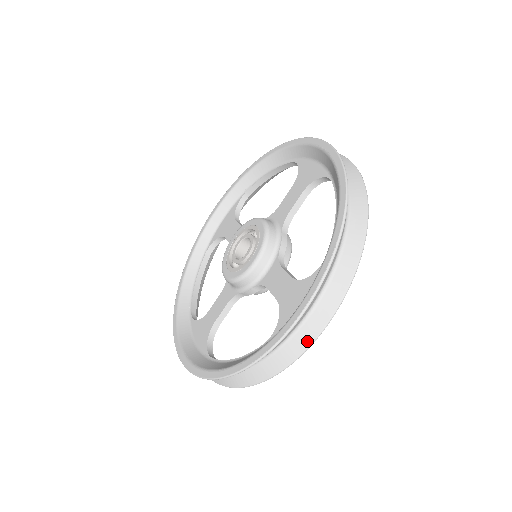
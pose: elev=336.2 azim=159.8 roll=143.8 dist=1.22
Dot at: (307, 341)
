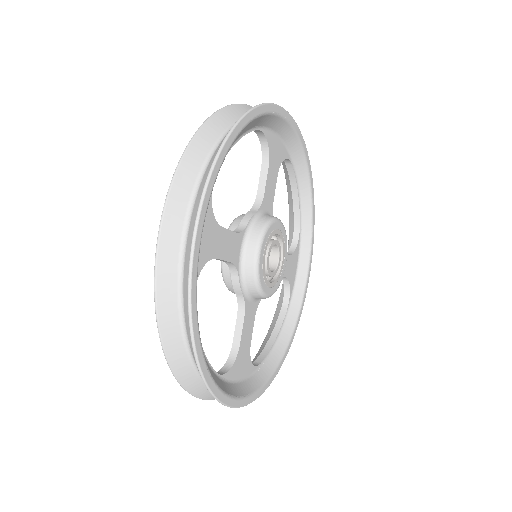
Dot at: (188, 261)
